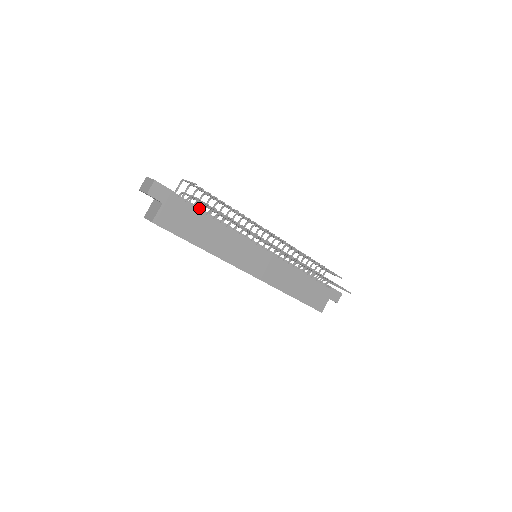
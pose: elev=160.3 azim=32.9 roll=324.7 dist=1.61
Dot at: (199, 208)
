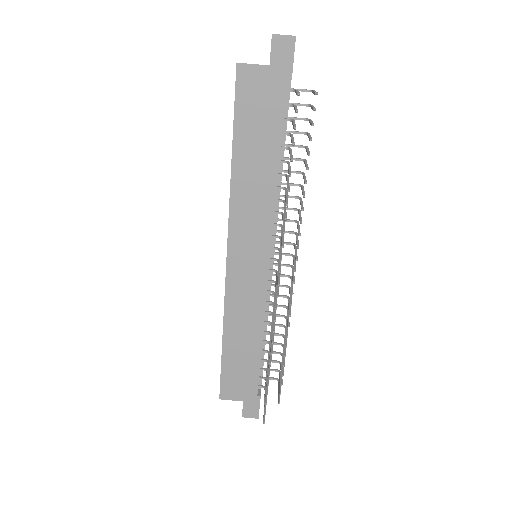
Dot at: occluded
